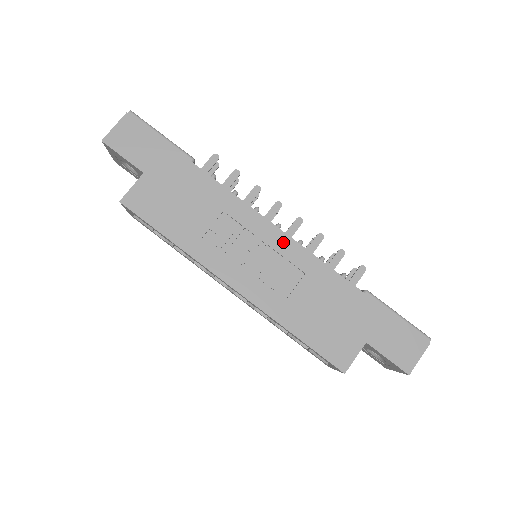
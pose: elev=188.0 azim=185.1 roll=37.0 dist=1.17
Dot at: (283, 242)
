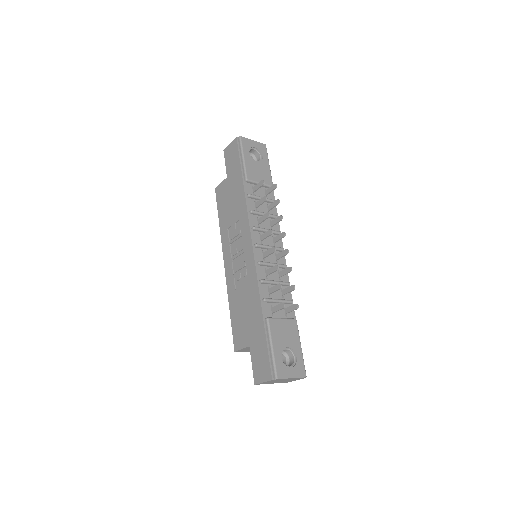
Dot at: (250, 256)
